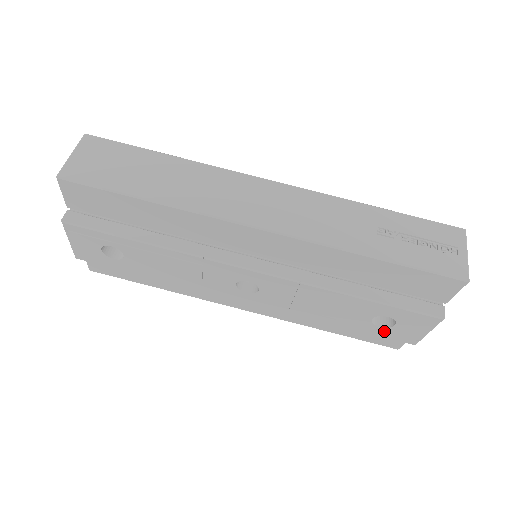
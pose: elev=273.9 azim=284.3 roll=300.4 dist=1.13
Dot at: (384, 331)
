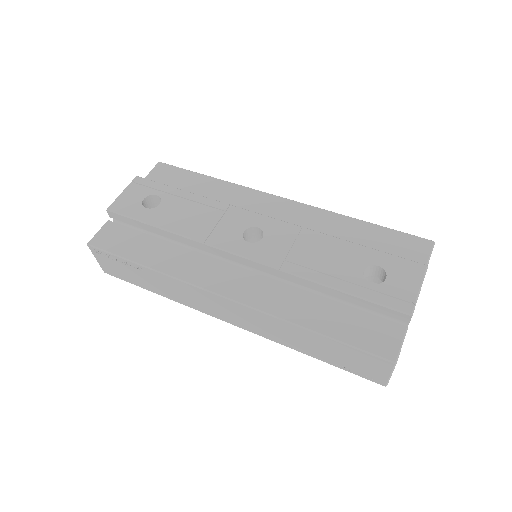
Dot at: (376, 291)
